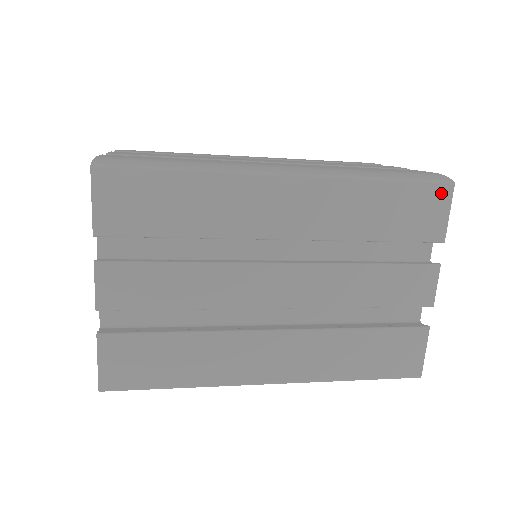
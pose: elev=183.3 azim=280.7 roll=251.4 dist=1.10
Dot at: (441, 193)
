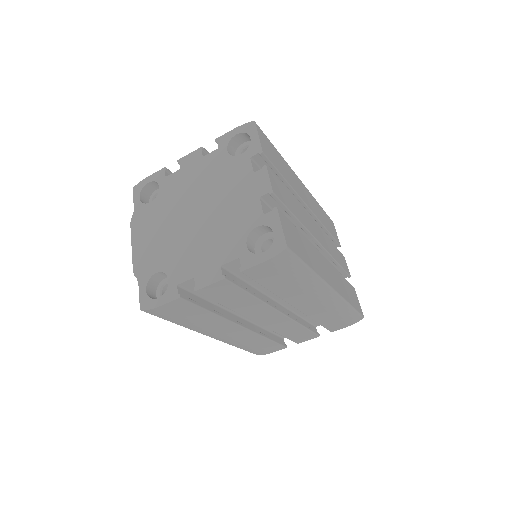
Dot at: (332, 223)
